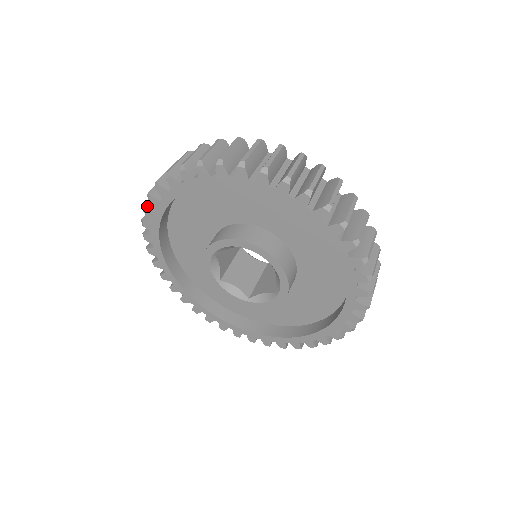
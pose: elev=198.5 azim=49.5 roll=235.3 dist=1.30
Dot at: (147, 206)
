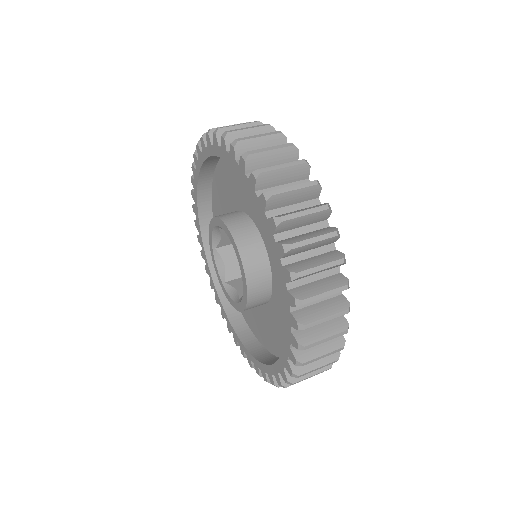
Dot at: occluded
